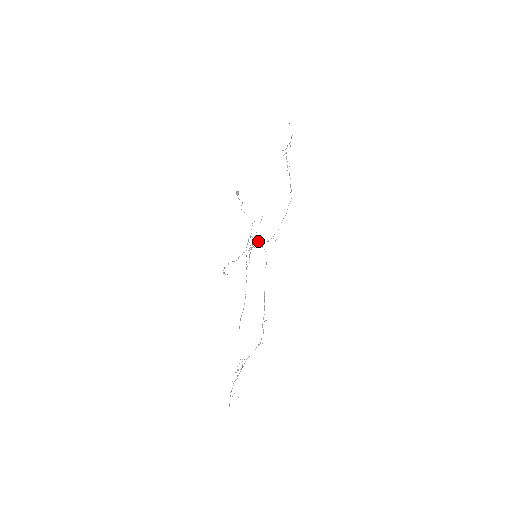
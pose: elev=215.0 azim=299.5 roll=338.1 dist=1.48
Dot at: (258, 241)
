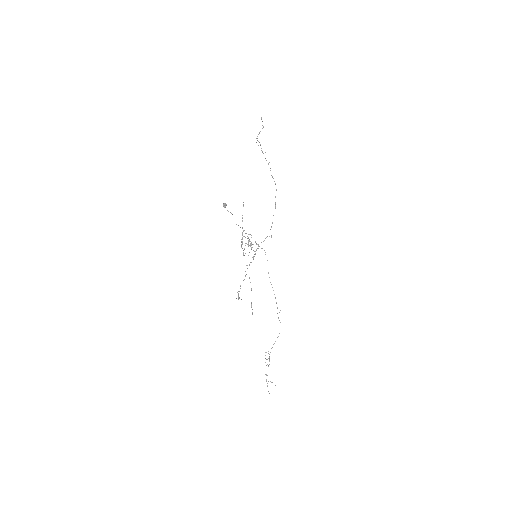
Dot at: occluded
